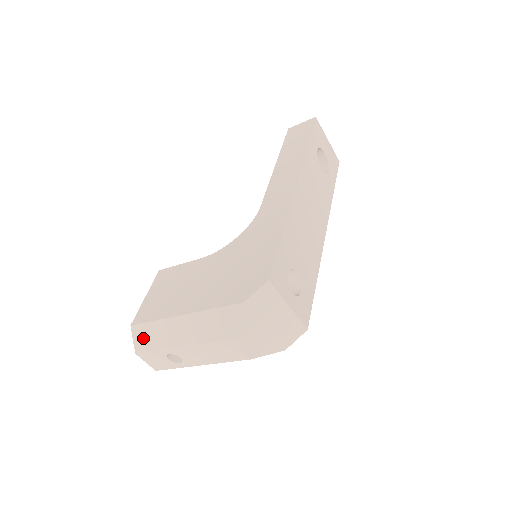
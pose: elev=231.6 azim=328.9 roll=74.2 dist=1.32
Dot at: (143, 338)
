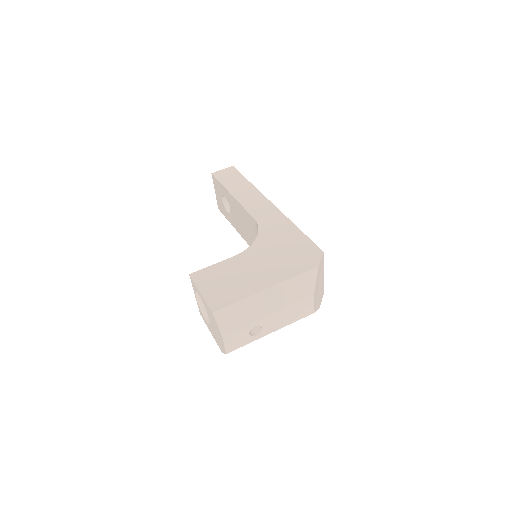
Dot at: (229, 319)
